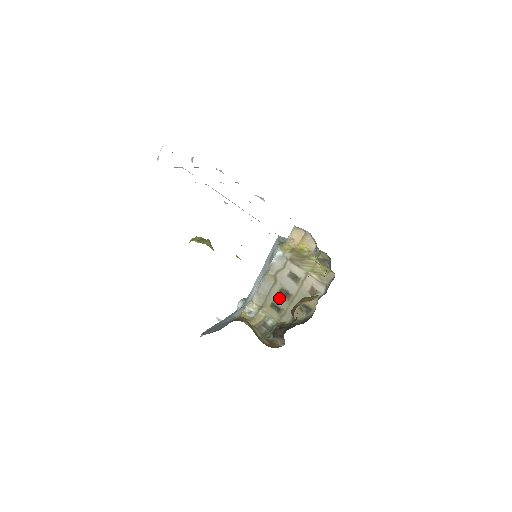
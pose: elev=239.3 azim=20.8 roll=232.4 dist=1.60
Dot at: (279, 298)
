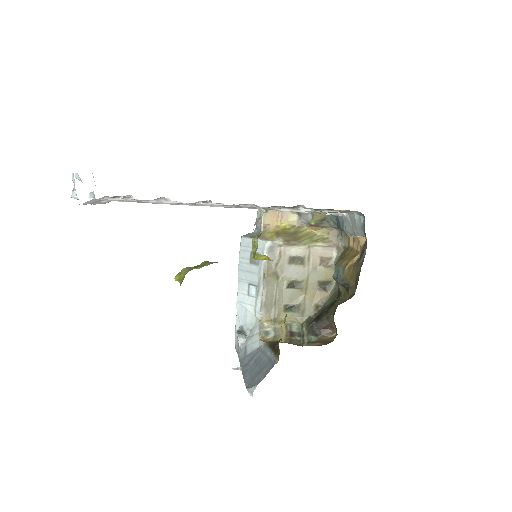
Dot at: (290, 295)
